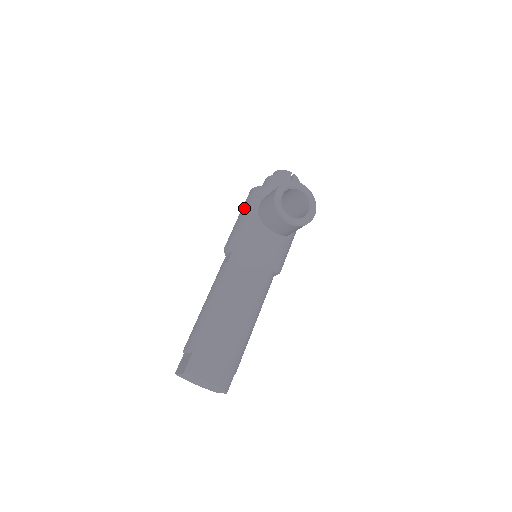
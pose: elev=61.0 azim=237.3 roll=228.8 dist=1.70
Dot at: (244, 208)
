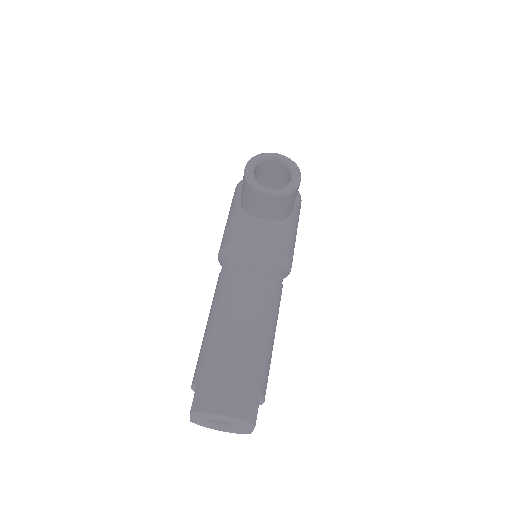
Dot at: (229, 211)
